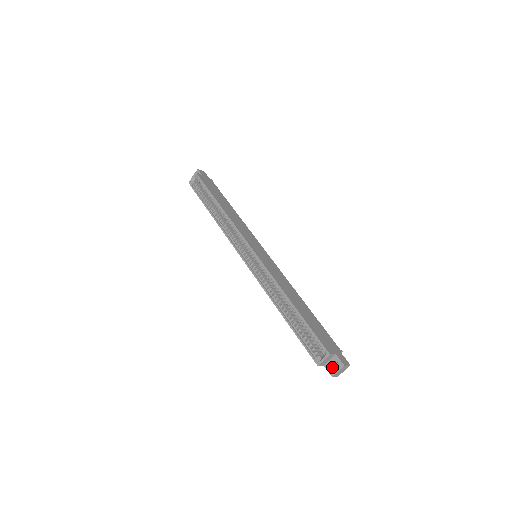
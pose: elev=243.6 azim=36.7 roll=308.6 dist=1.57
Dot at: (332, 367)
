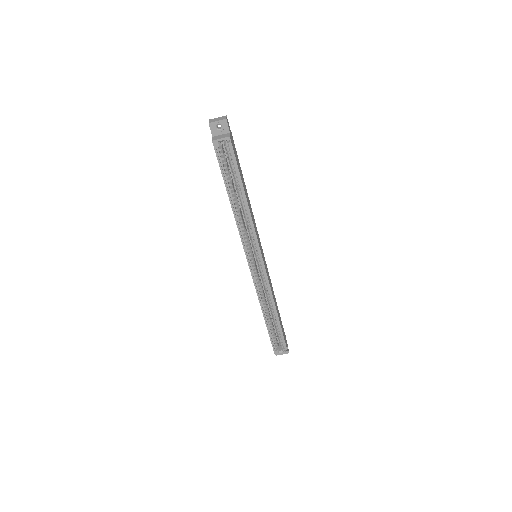
Dot at: occluded
